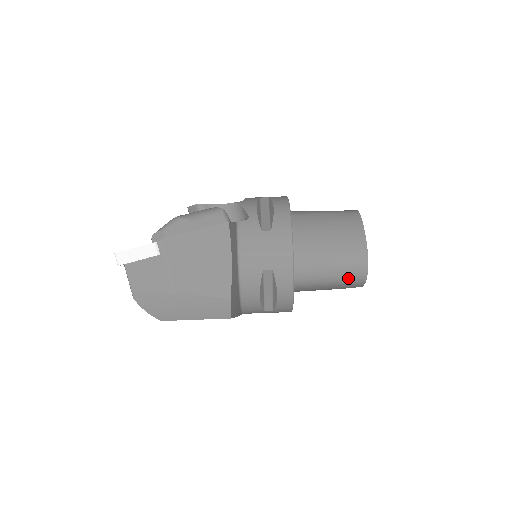
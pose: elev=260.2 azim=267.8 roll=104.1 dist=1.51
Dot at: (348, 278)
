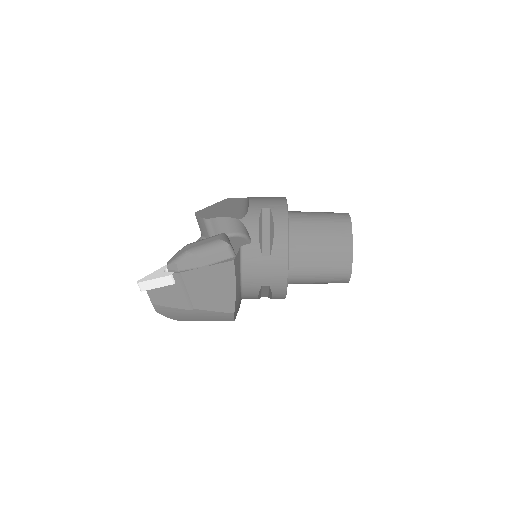
Dot at: (333, 282)
